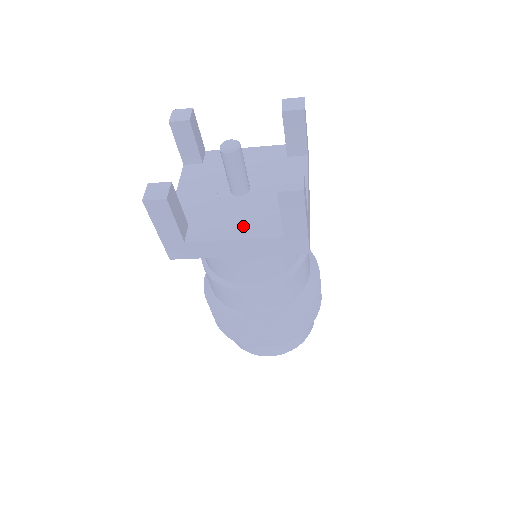
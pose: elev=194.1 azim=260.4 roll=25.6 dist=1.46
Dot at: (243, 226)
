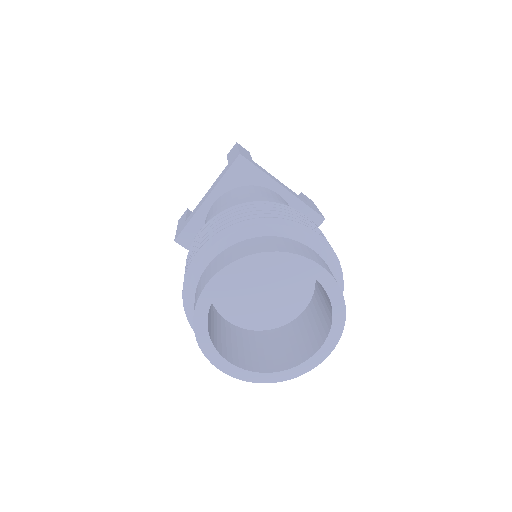
Dot at: occluded
